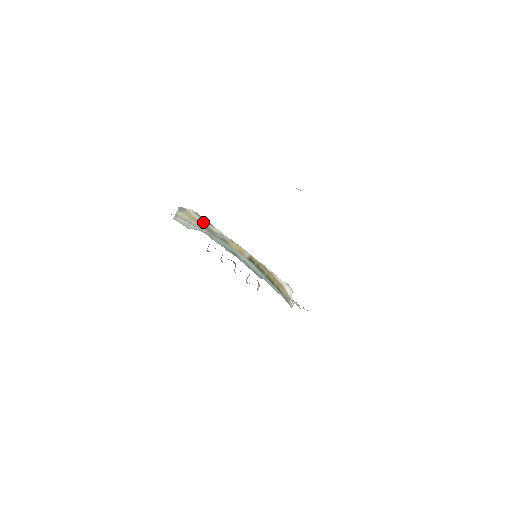
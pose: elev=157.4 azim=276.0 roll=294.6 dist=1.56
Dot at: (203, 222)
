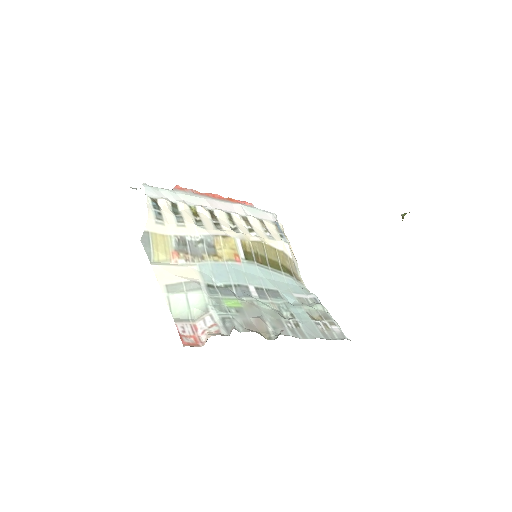
Dot at: (174, 233)
